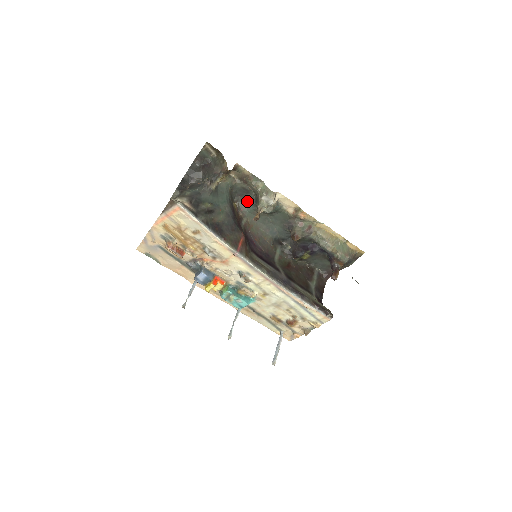
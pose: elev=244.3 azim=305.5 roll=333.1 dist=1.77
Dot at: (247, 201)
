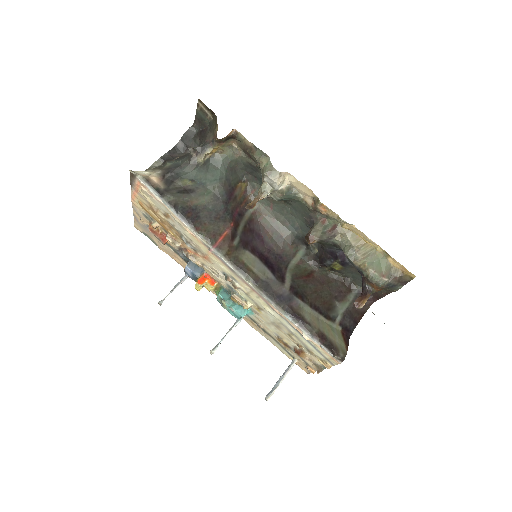
Dot at: (258, 182)
